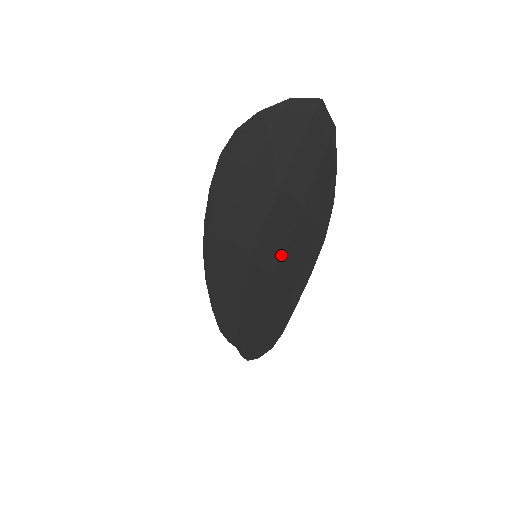
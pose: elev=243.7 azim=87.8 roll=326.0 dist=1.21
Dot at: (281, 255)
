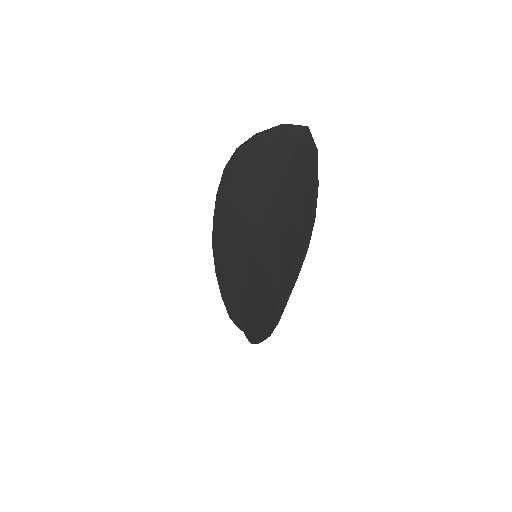
Dot at: (275, 258)
